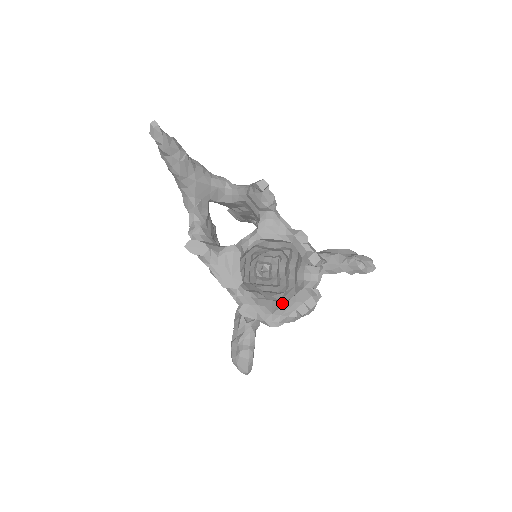
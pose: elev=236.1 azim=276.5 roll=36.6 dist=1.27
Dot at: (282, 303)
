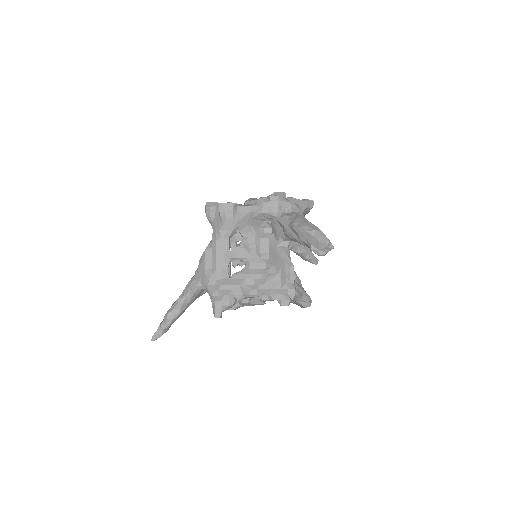
Dot at: (293, 301)
